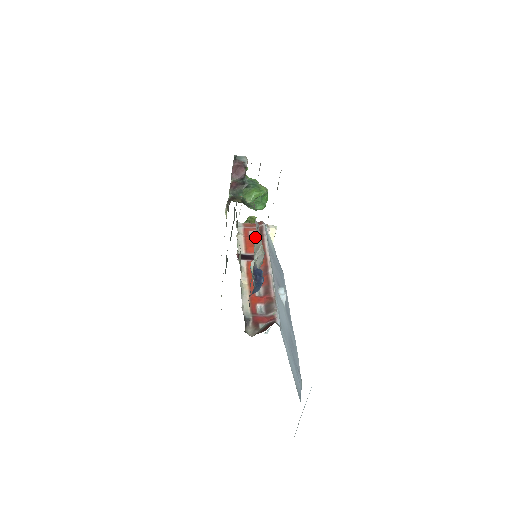
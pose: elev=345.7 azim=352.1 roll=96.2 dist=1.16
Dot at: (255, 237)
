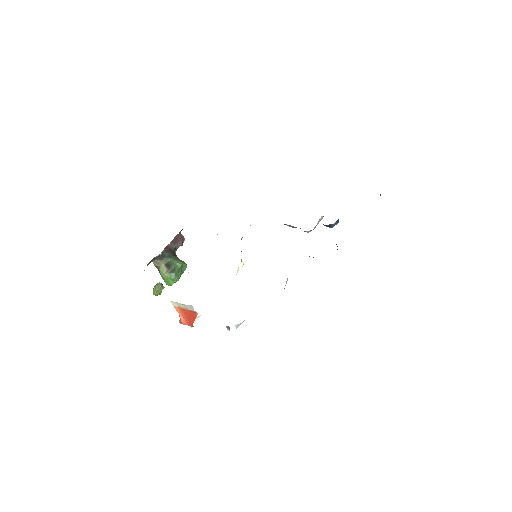
Dot at: occluded
